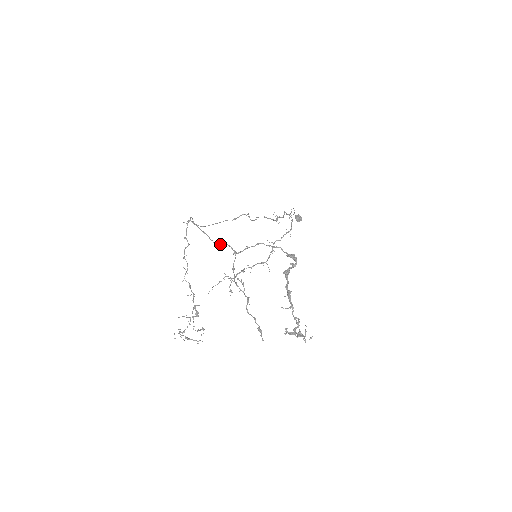
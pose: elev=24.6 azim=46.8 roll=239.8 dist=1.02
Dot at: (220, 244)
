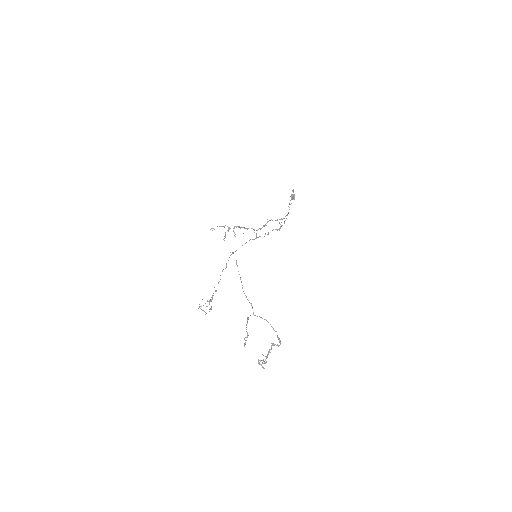
Dot at: (247, 299)
